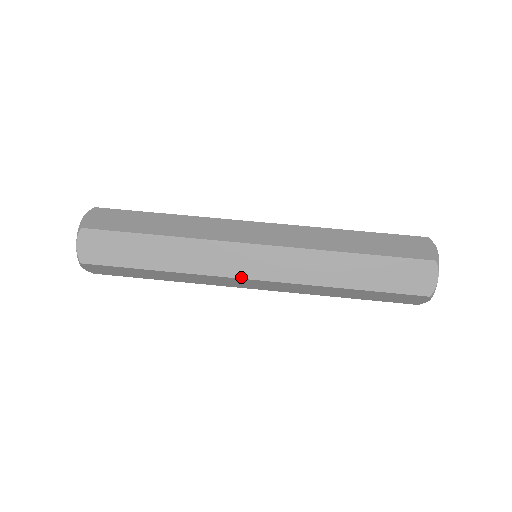
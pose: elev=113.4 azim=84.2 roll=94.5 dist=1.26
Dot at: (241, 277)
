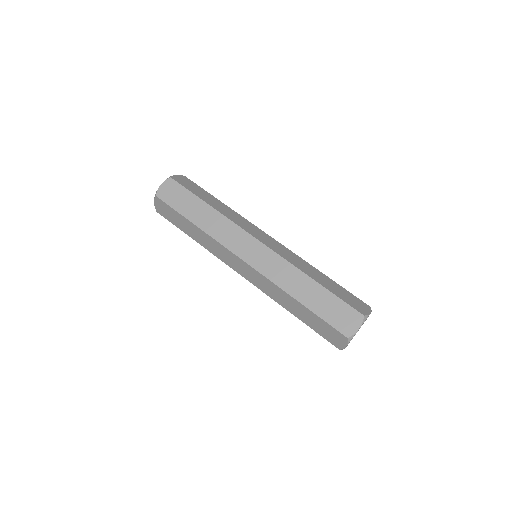
Dot at: (238, 256)
